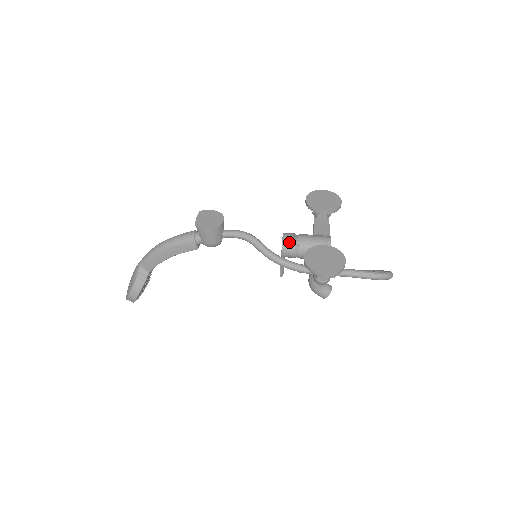
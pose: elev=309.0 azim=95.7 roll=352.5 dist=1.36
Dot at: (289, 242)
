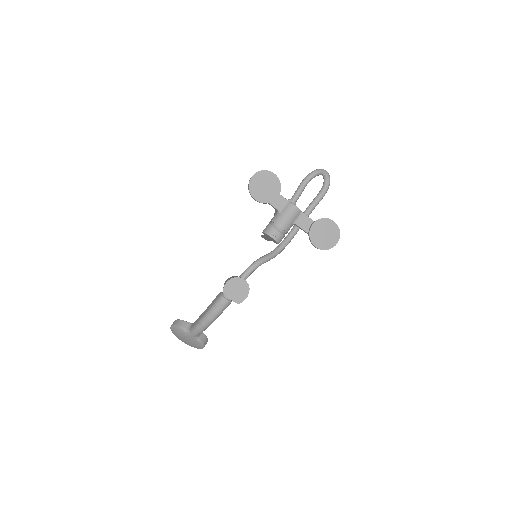
Dot at: (280, 237)
